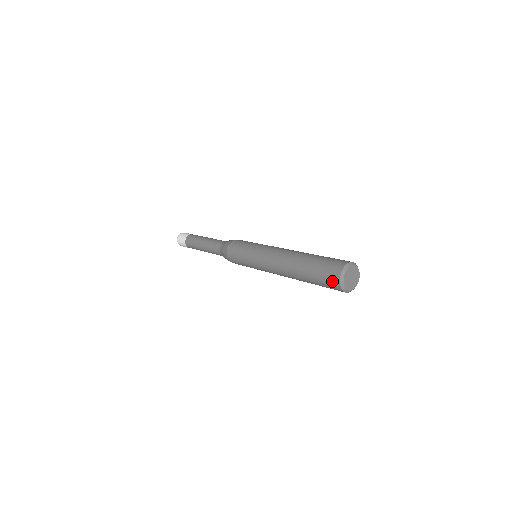
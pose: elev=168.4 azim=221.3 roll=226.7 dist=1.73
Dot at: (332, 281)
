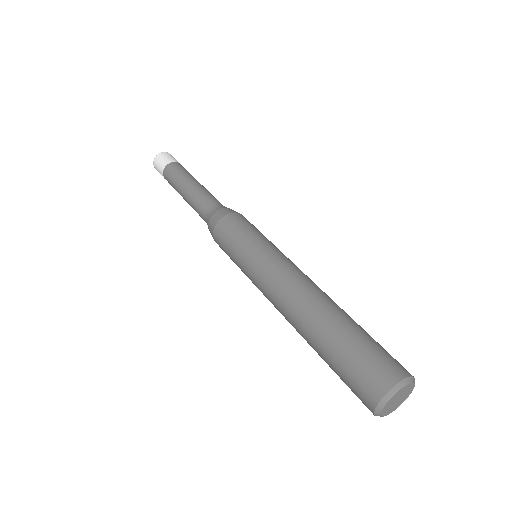
Dot at: occluded
